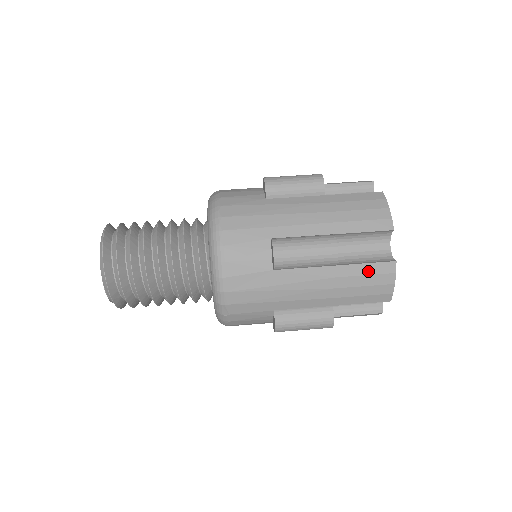
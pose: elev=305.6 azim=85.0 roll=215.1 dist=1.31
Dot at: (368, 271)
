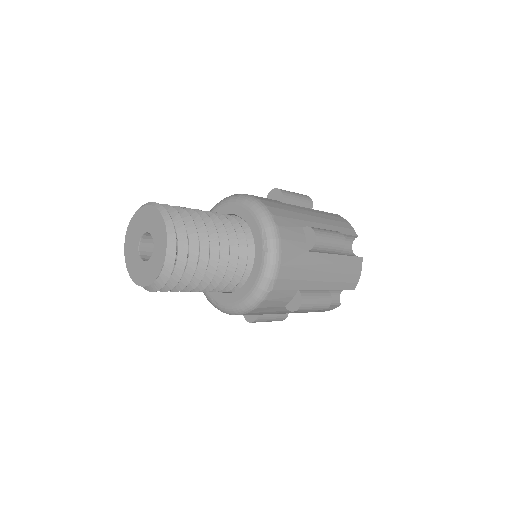
Dot at: (351, 262)
